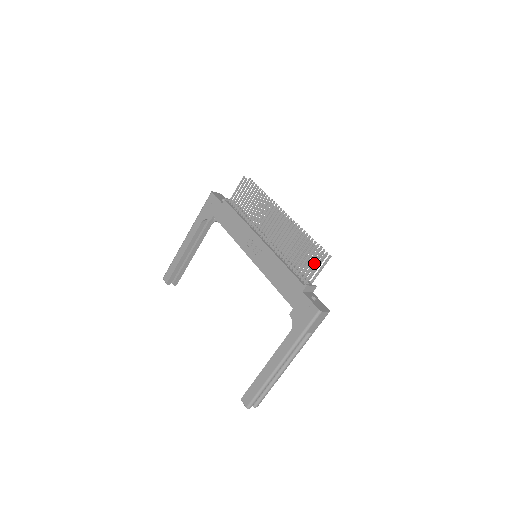
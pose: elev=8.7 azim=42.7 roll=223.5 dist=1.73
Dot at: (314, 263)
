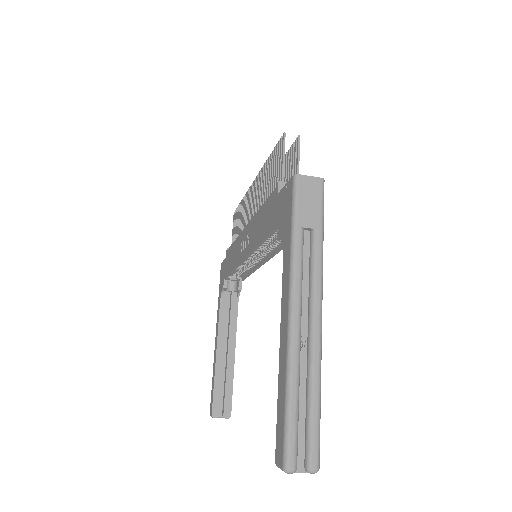
Dot at: (280, 157)
